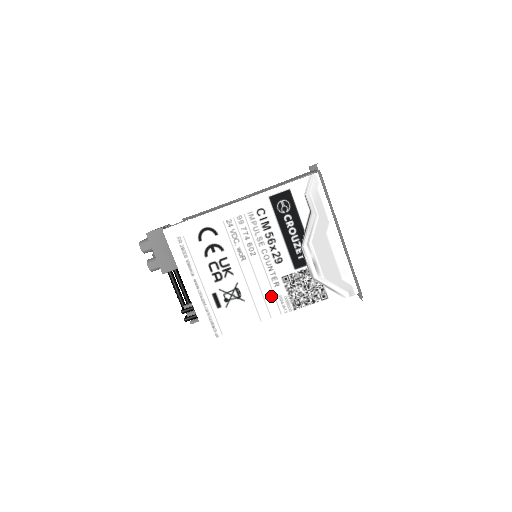
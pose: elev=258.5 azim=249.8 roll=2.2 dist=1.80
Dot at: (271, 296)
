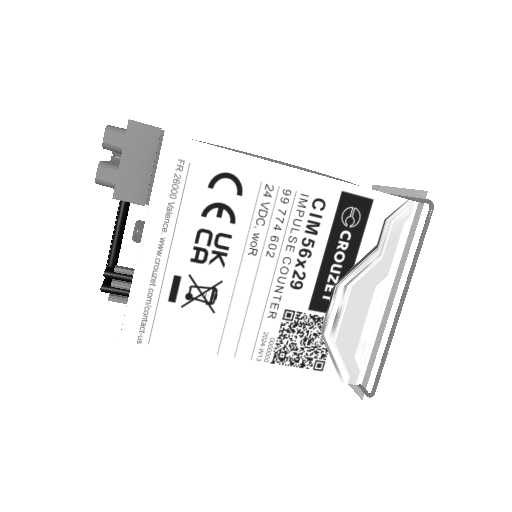
Dot at: (254, 327)
